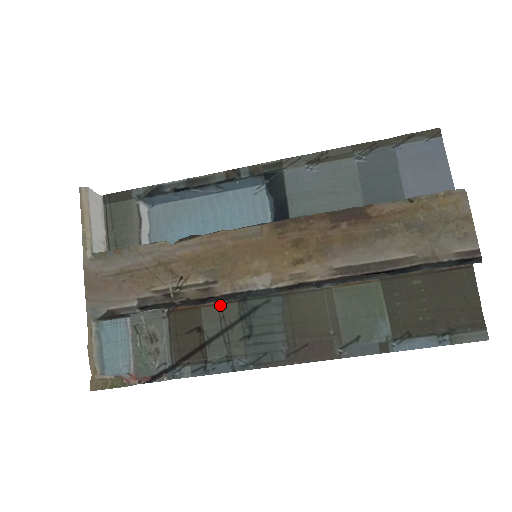
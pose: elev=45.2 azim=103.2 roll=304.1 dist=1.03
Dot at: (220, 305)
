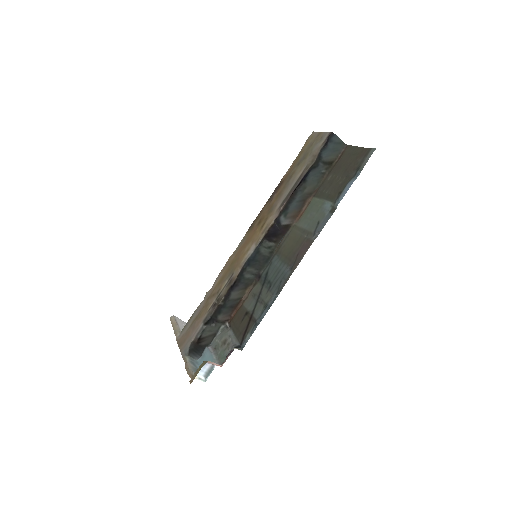
Dot at: (250, 292)
